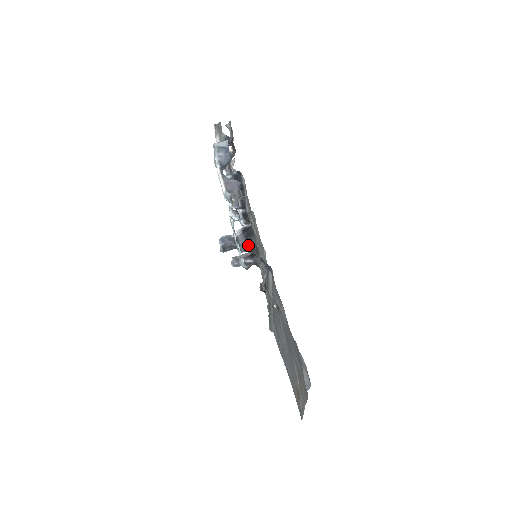
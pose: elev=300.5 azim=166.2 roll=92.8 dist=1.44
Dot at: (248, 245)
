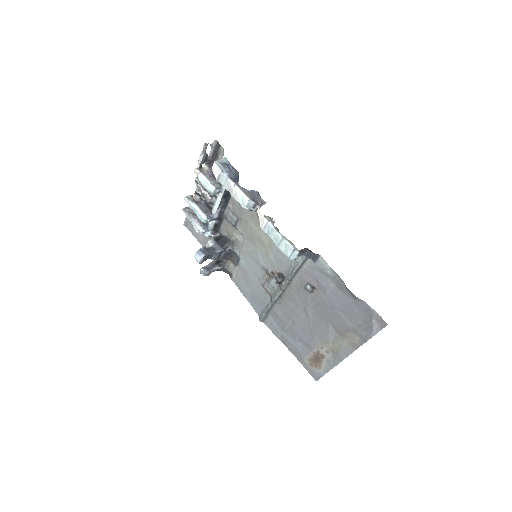
Dot at: (223, 252)
